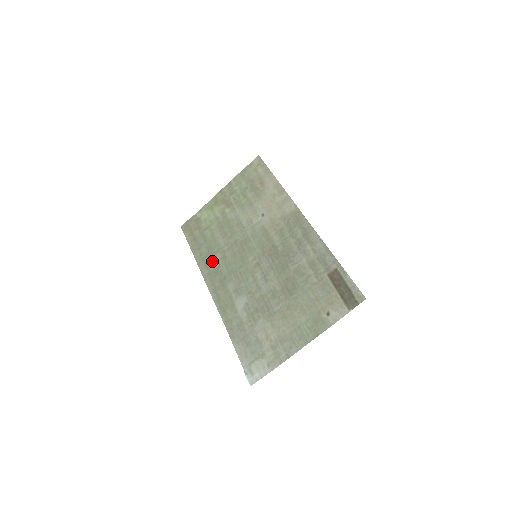
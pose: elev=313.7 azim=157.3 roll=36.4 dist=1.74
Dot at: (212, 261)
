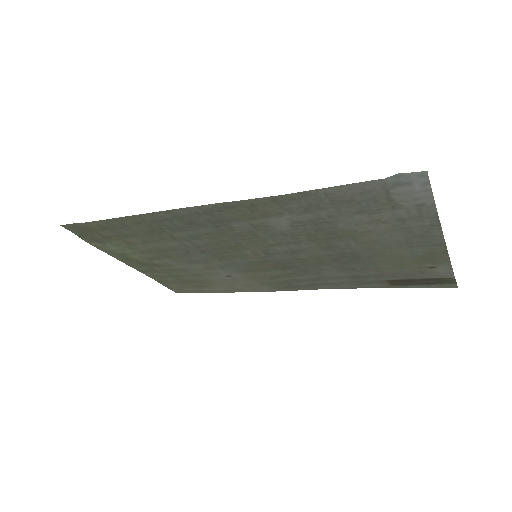
Dot at: (171, 227)
